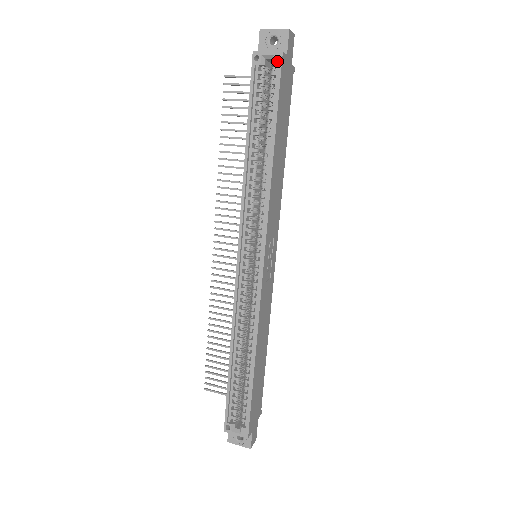
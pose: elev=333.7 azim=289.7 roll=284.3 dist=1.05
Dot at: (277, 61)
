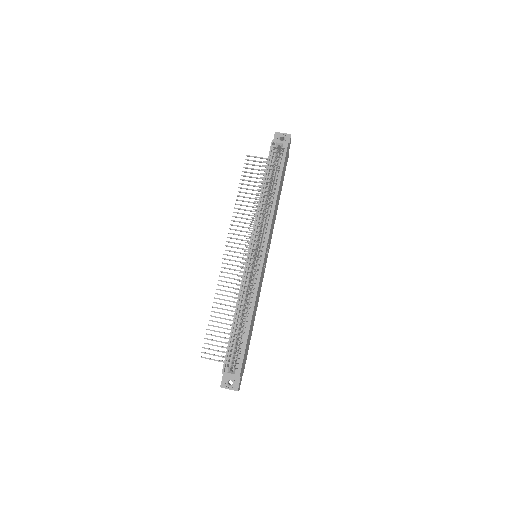
Dot at: (285, 147)
